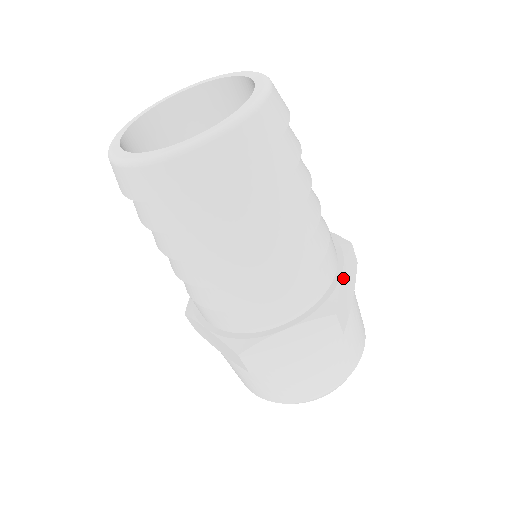
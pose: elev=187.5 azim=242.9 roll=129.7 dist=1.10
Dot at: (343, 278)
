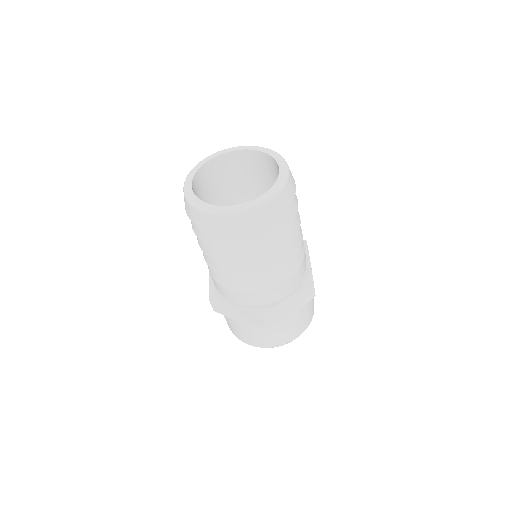
Dot at: occluded
